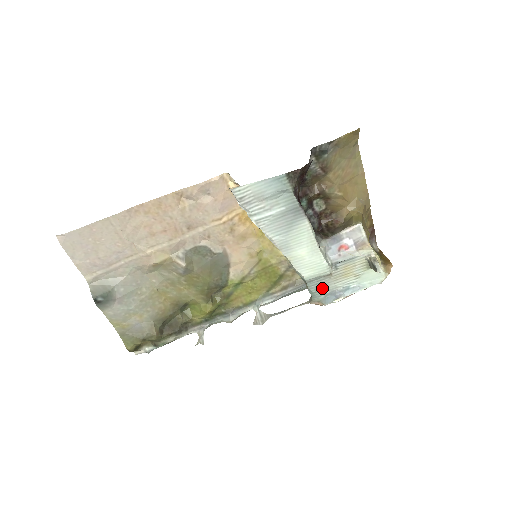
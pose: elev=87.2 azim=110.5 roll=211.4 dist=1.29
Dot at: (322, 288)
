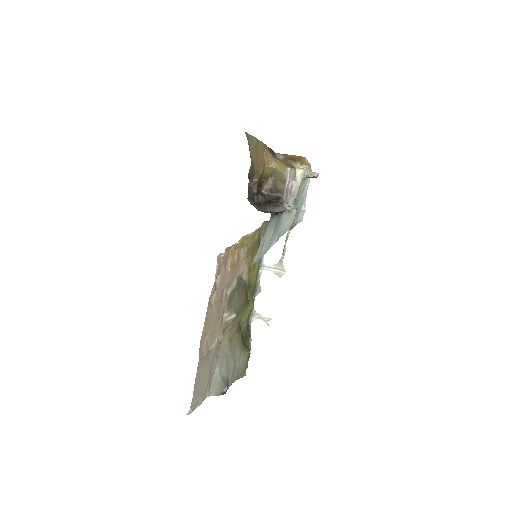
Dot at: (294, 218)
